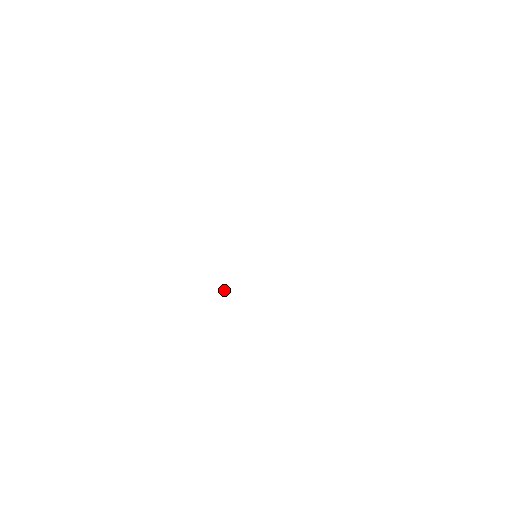
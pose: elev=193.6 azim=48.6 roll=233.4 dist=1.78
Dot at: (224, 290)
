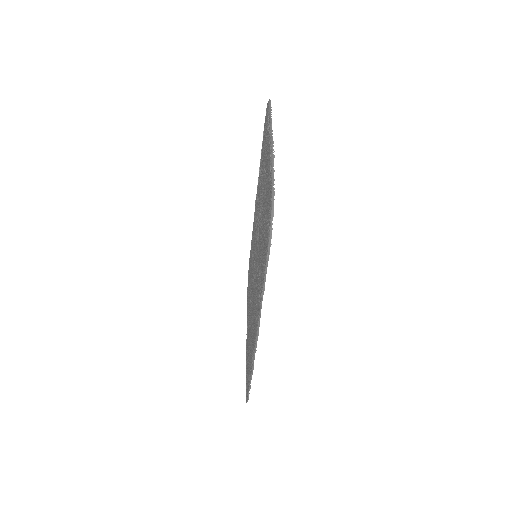
Dot at: (264, 181)
